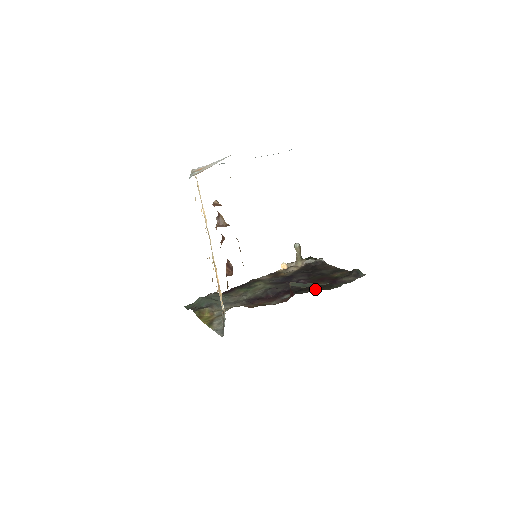
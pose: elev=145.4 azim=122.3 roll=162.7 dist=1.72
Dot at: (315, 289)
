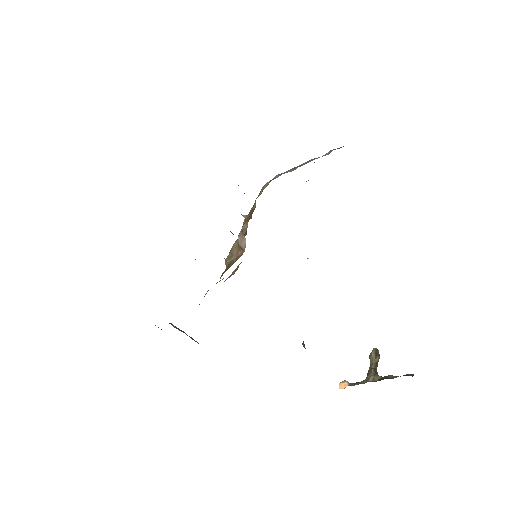
Dot at: occluded
